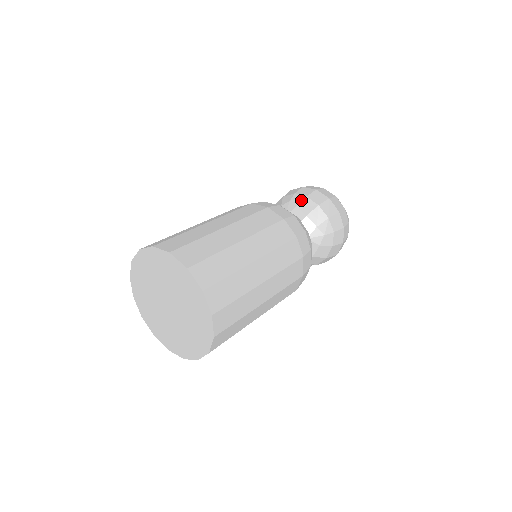
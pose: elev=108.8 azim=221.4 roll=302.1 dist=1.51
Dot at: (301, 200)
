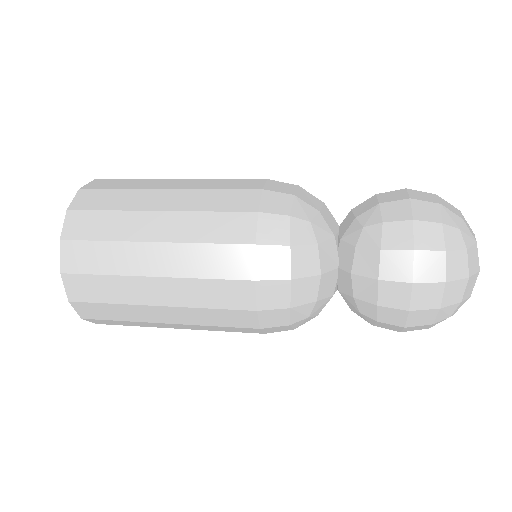
Dot at: (369, 246)
